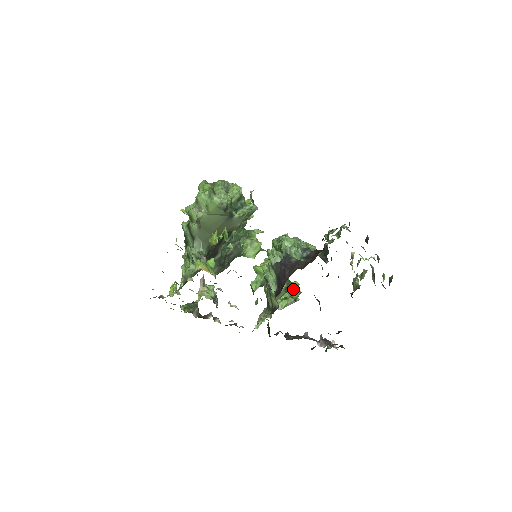
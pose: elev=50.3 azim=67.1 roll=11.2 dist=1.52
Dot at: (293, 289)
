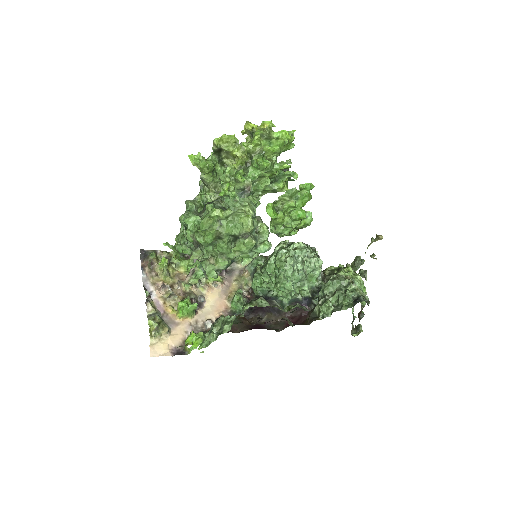
Dot at: occluded
